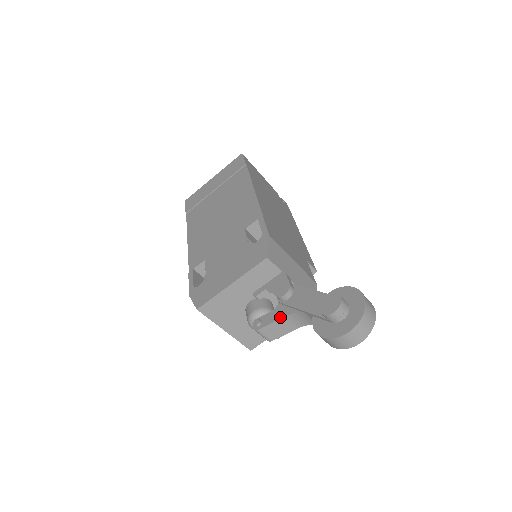
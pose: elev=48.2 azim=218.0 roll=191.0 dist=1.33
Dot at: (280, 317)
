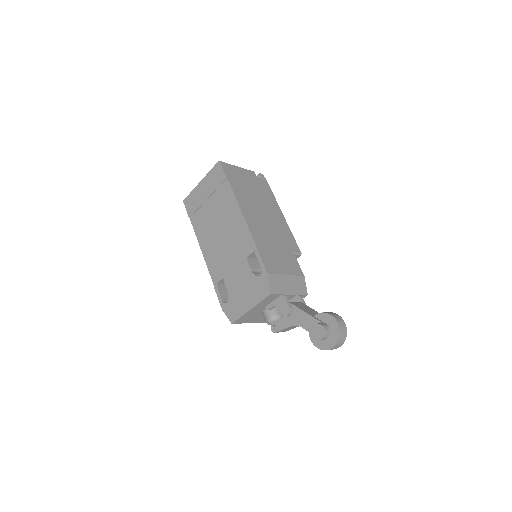
Dot at: (288, 327)
